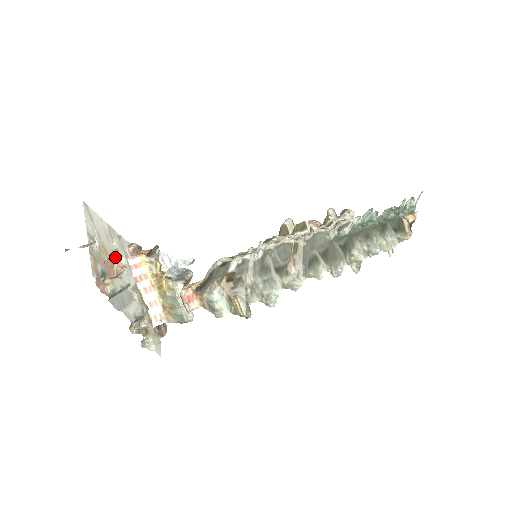
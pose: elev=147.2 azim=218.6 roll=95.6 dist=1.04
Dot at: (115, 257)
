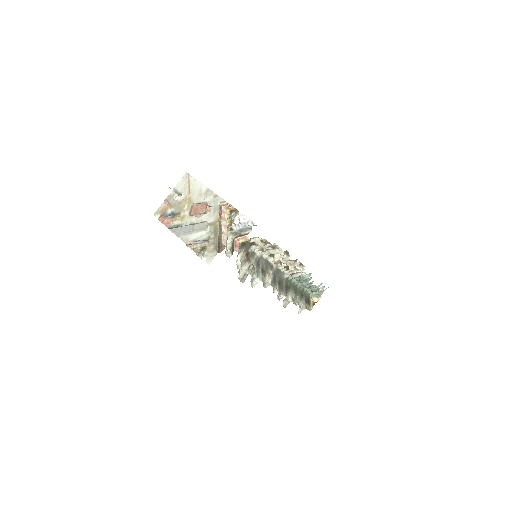
Dot at: (207, 204)
